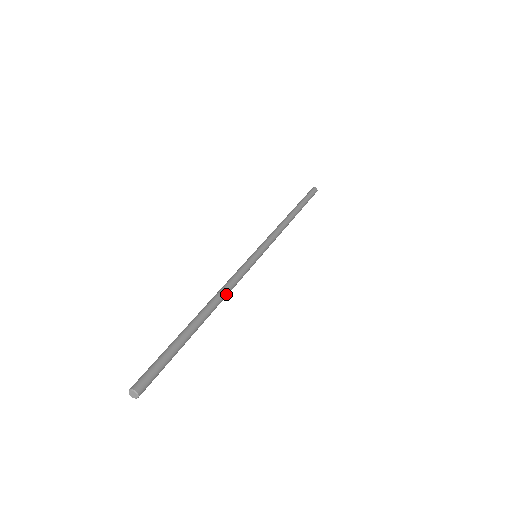
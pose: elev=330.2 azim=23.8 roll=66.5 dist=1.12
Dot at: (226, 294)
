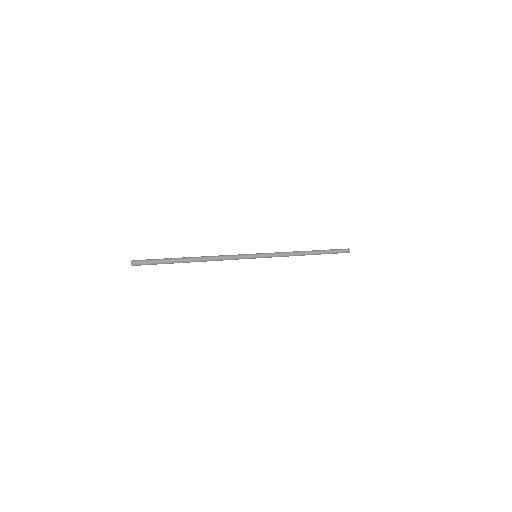
Dot at: (216, 257)
